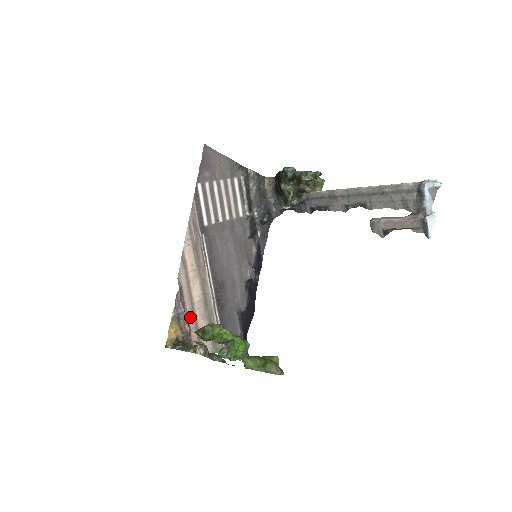
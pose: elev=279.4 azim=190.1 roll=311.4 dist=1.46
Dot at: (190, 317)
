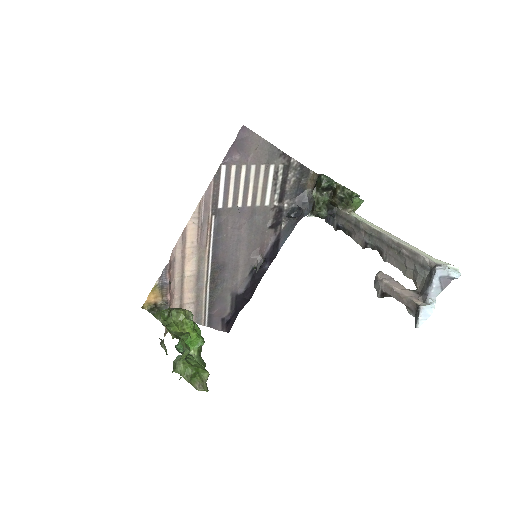
Dot at: (176, 287)
